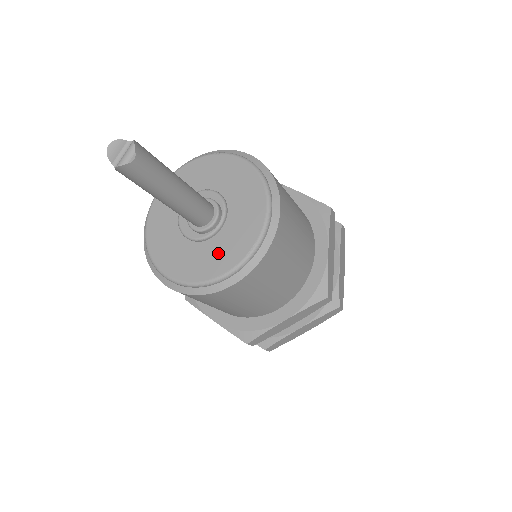
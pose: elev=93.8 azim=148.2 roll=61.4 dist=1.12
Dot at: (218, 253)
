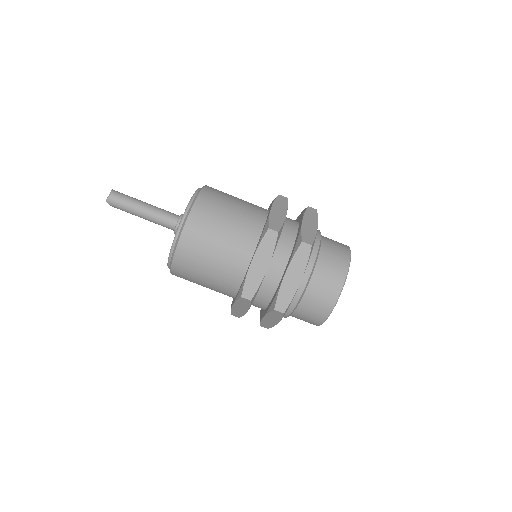
Dot at: occluded
